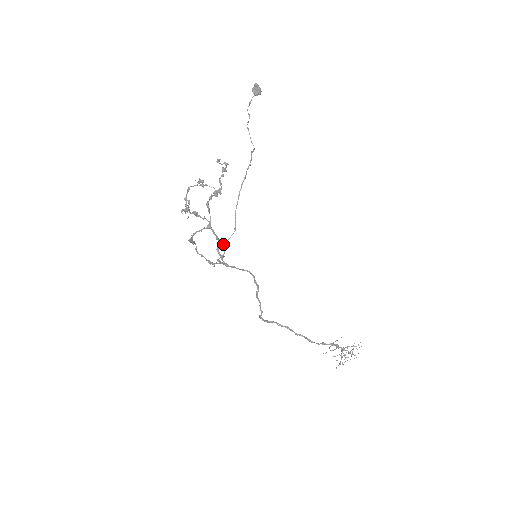
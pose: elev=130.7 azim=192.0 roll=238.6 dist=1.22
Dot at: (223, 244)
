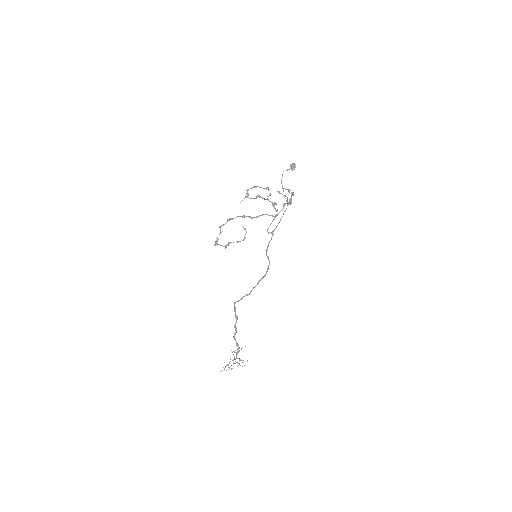
Dot at: occluded
